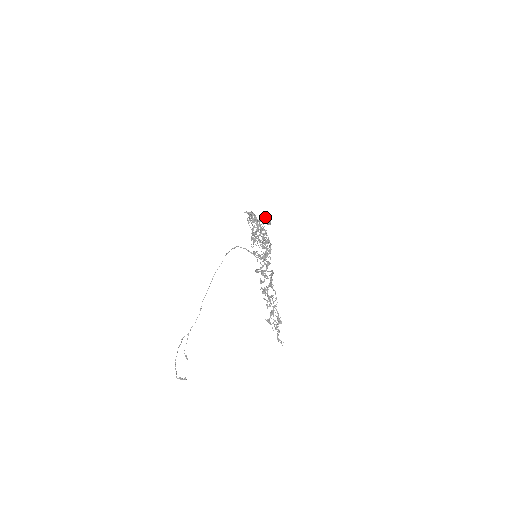
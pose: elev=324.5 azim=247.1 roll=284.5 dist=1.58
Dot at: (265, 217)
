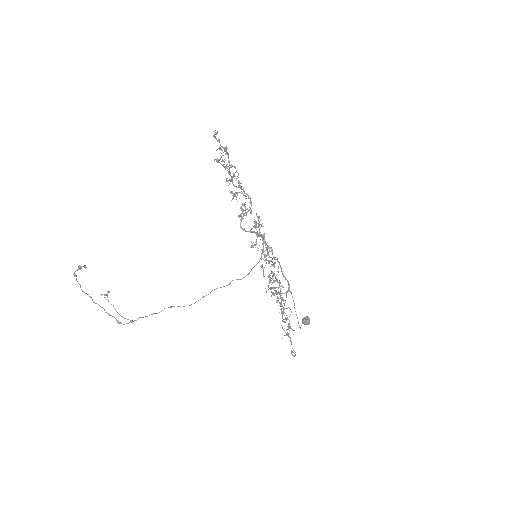
Dot at: occluded
